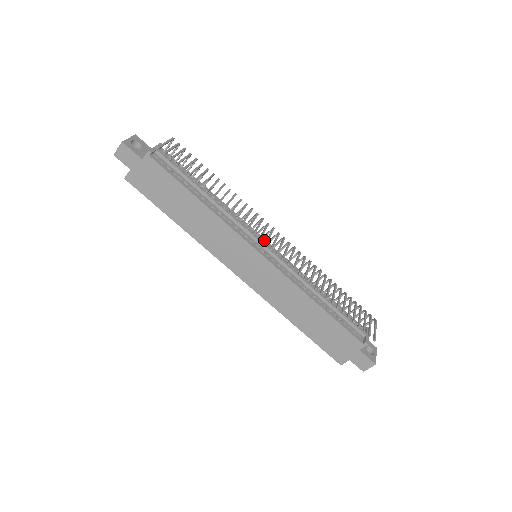
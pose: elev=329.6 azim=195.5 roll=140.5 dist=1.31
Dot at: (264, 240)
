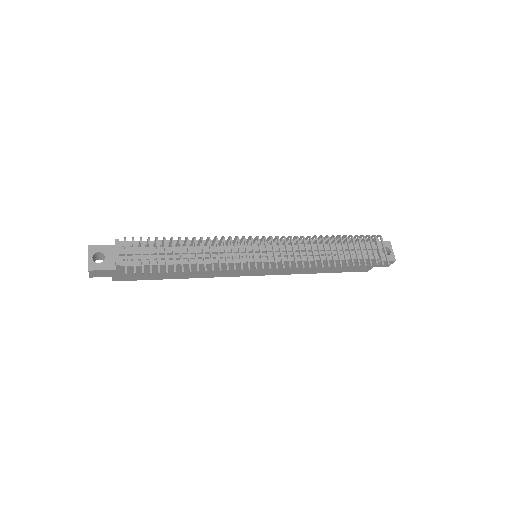
Dot at: occluded
